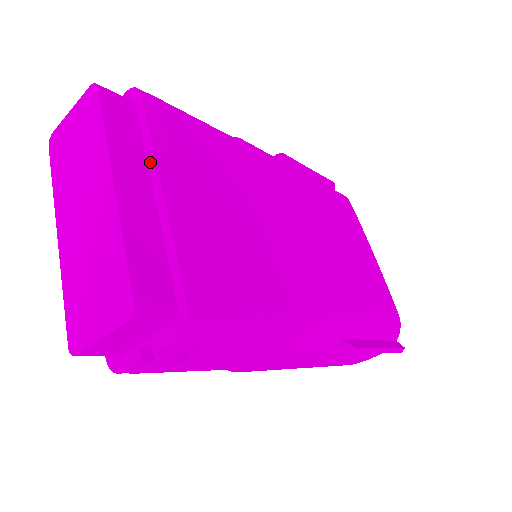
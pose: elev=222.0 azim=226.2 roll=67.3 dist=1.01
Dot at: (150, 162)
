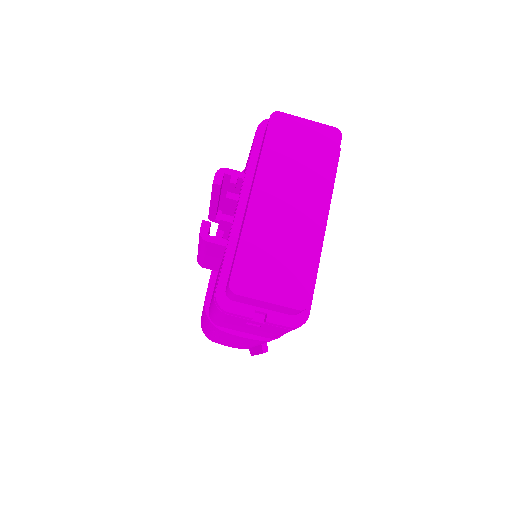
Dot at: occluded
